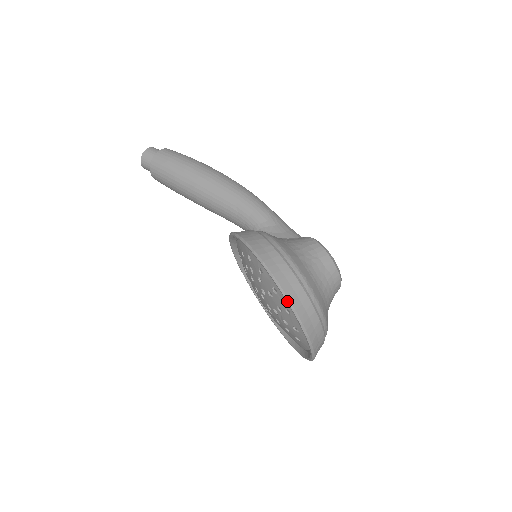
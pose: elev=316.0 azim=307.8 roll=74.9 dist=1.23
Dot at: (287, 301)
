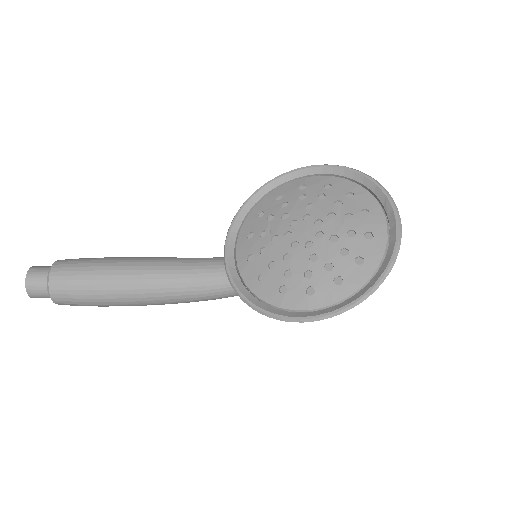
Dot at: (351, 168)
